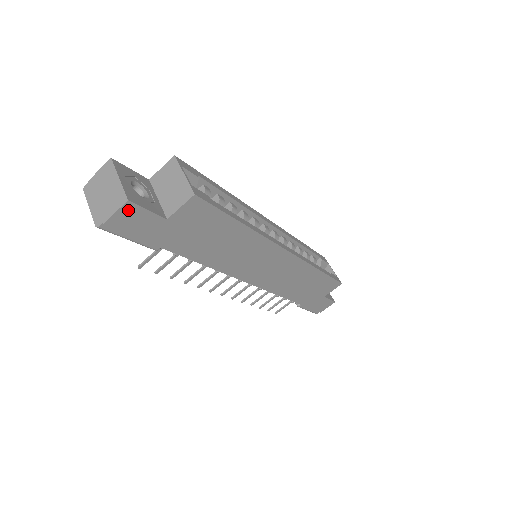
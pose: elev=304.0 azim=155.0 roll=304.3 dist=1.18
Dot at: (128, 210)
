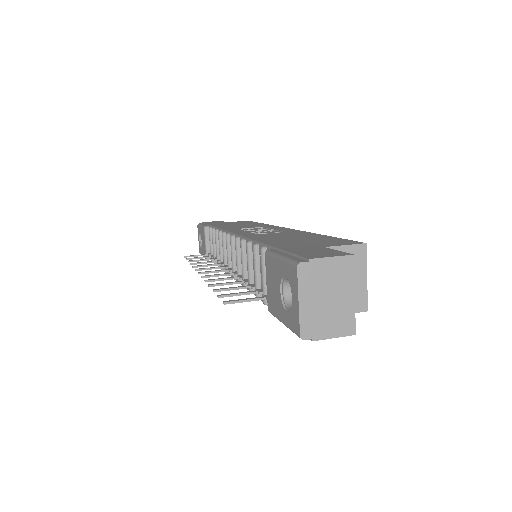
Dot at: (339, 333)
